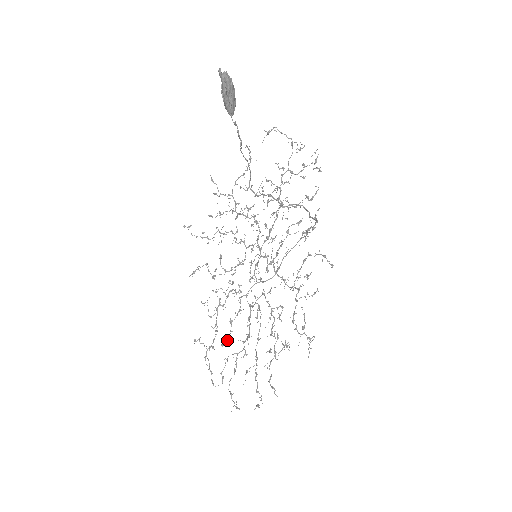
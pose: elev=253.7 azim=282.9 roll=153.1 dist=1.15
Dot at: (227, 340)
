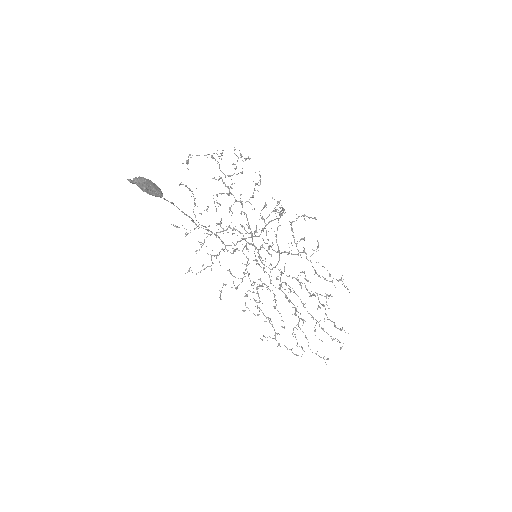
Dot at: (283, 321)
